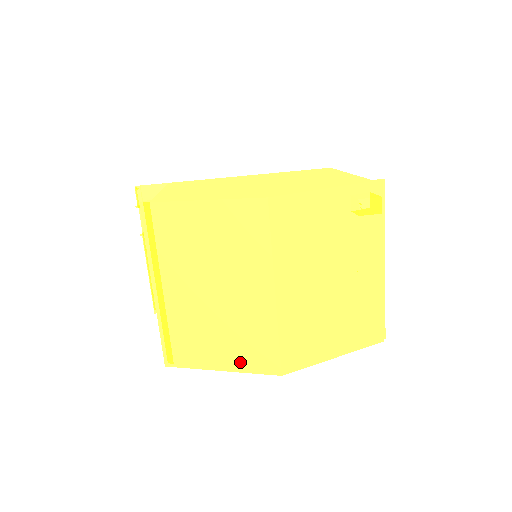
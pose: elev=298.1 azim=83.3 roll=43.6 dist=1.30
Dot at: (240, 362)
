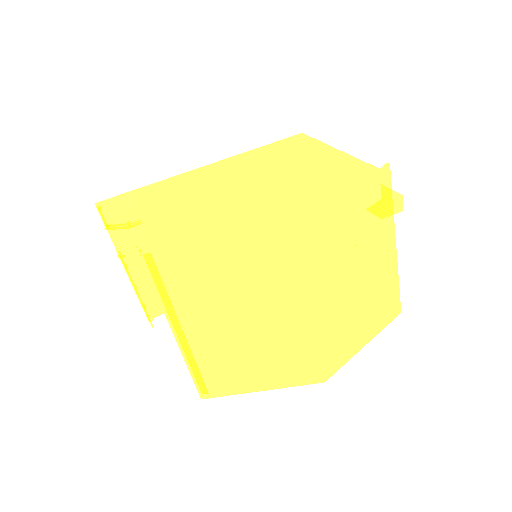
Dot at: (281, 380)
